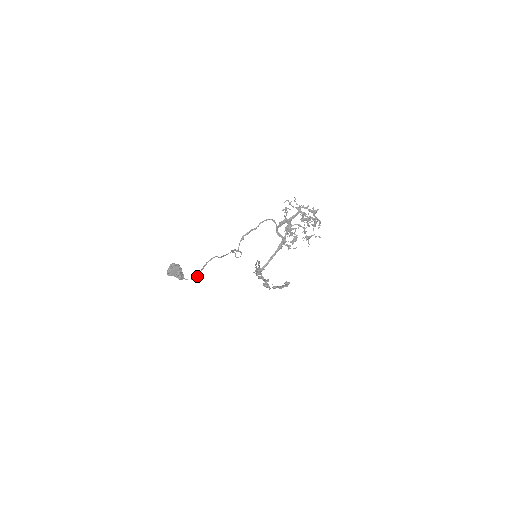
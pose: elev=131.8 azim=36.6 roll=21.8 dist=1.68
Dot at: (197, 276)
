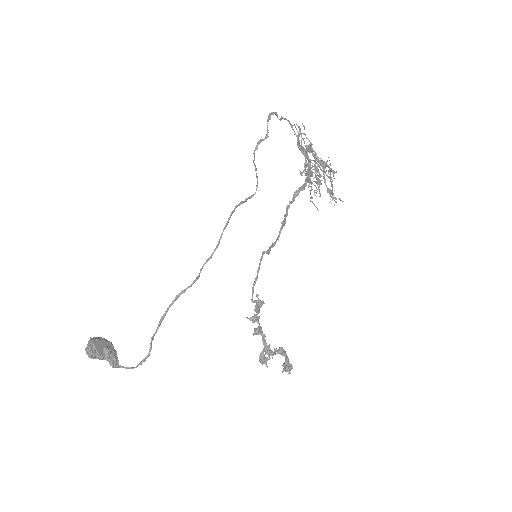
Dot at: (142, 361)
